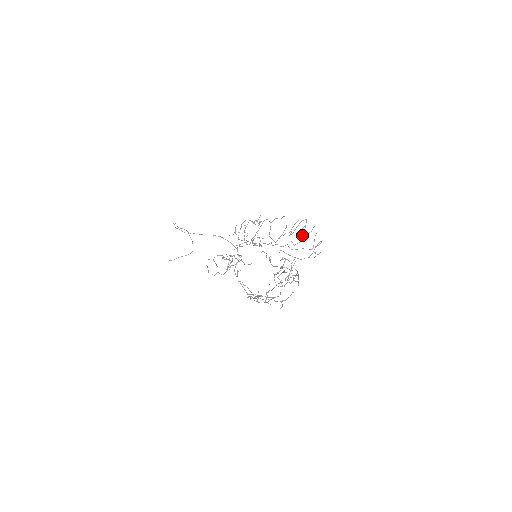
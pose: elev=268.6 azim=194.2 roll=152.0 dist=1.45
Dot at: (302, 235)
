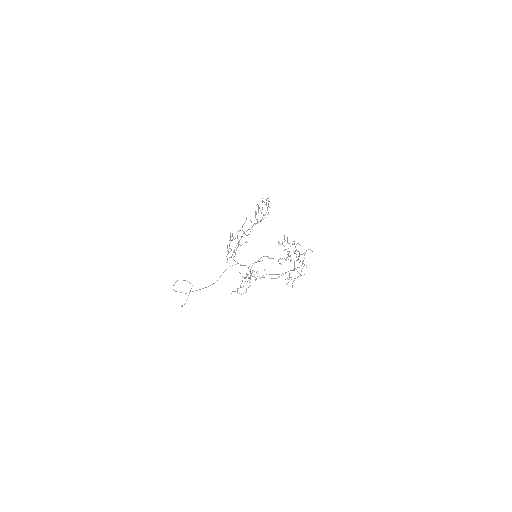
Dot at: occluded
